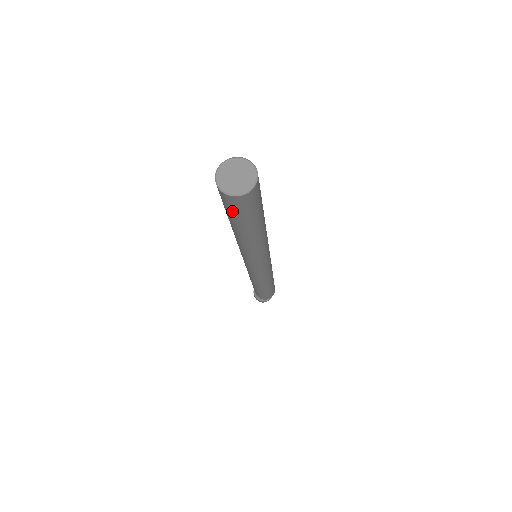
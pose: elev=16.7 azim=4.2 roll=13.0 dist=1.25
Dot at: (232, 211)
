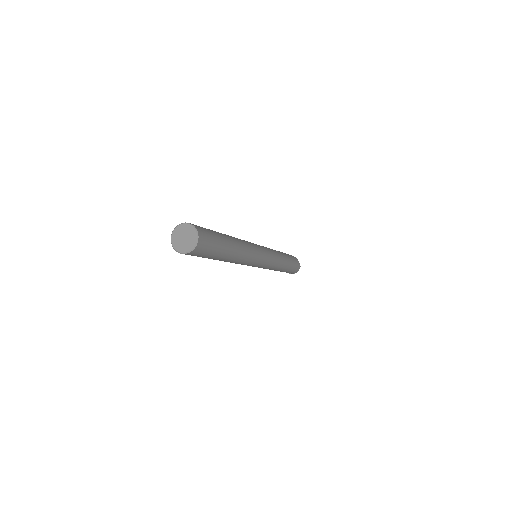
Dot at: occluded
